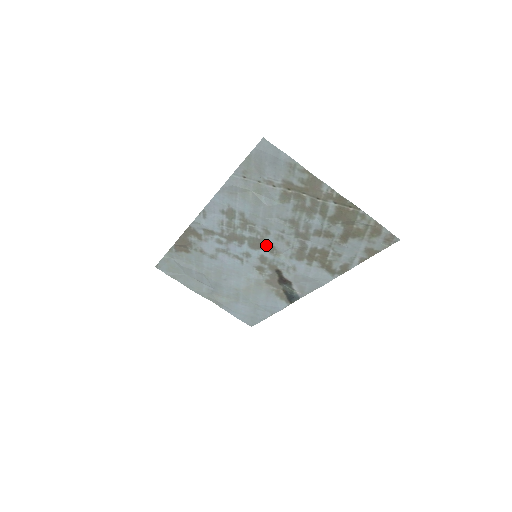
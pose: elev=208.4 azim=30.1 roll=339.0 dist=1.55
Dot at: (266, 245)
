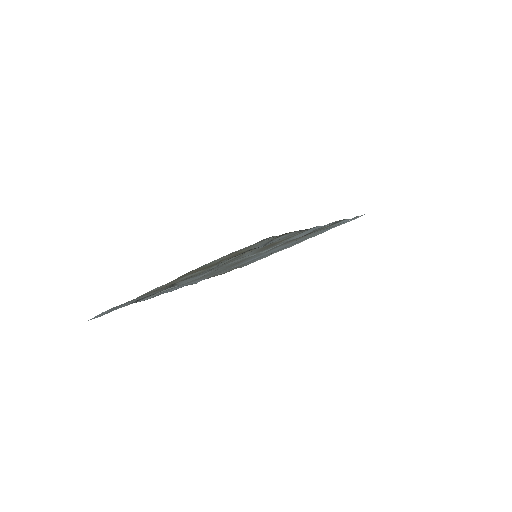
Dot at: occluded
